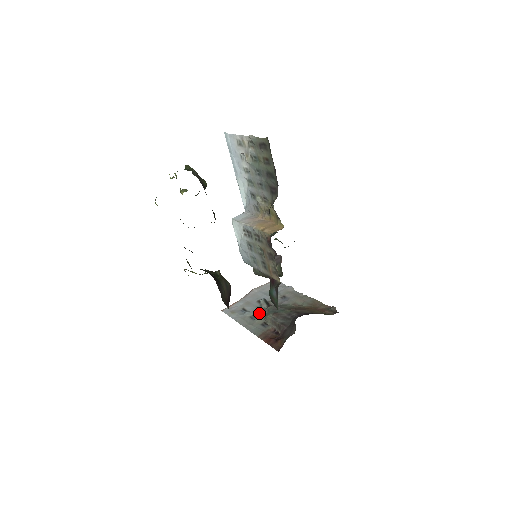
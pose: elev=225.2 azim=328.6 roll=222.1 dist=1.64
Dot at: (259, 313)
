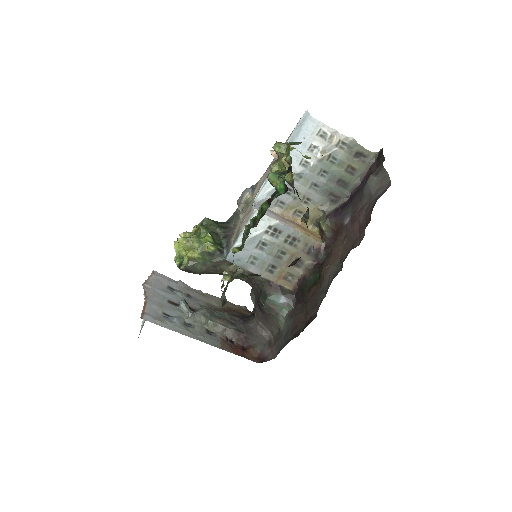
Dot at: (193, 319)
